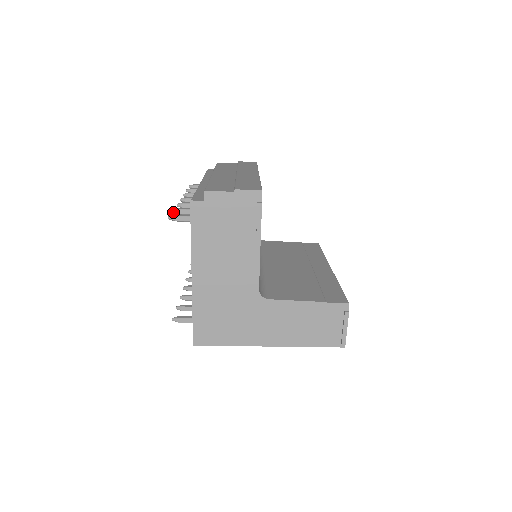
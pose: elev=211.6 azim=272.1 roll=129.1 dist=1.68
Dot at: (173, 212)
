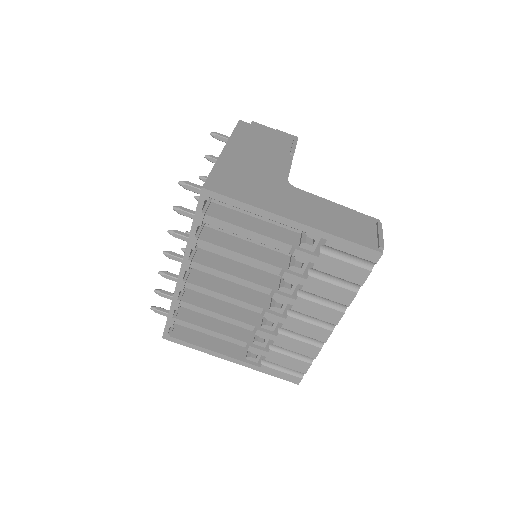
Dot at: (205, 156)
